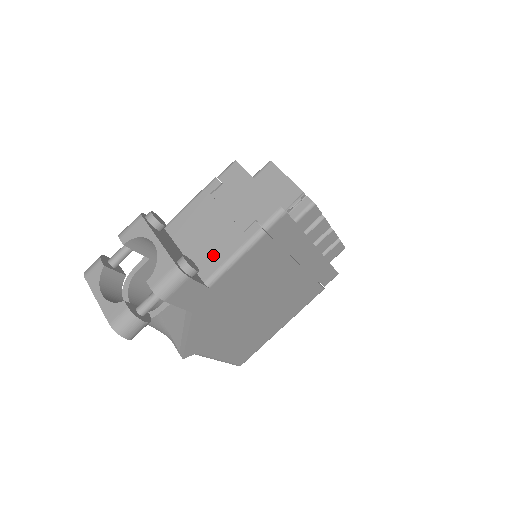
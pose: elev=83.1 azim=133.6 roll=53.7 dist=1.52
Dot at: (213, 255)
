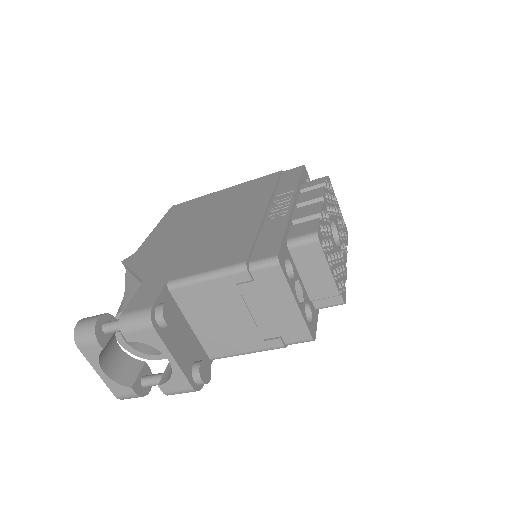
Dot at: (225, 343)
